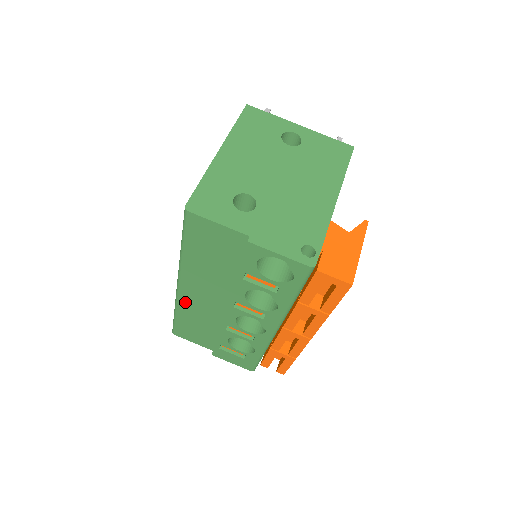
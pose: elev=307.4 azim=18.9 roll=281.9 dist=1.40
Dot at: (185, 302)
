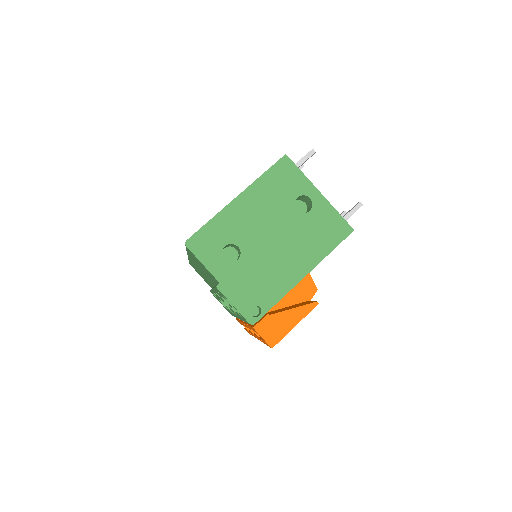
Dot at: occluded
